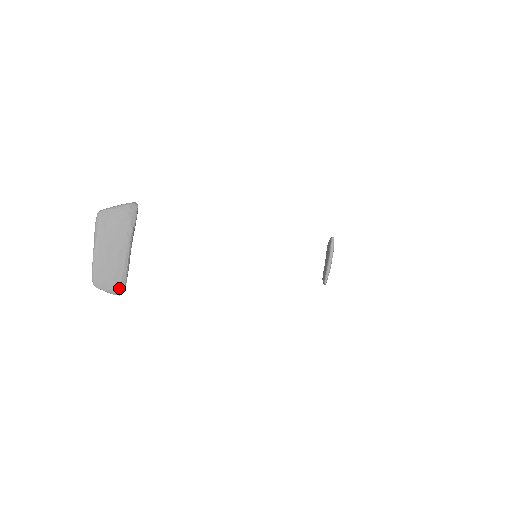
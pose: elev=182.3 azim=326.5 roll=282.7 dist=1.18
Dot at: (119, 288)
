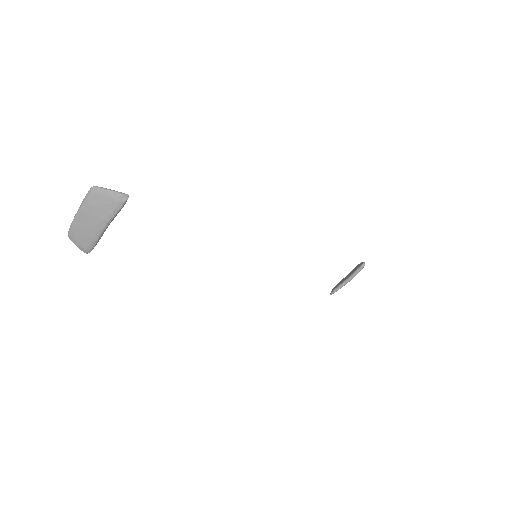
Dot at: (86, 249)
